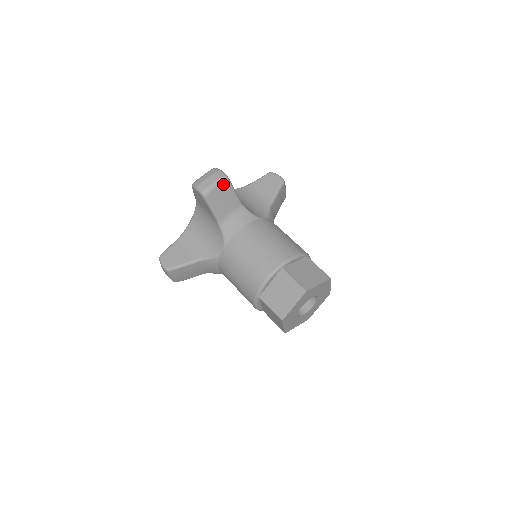
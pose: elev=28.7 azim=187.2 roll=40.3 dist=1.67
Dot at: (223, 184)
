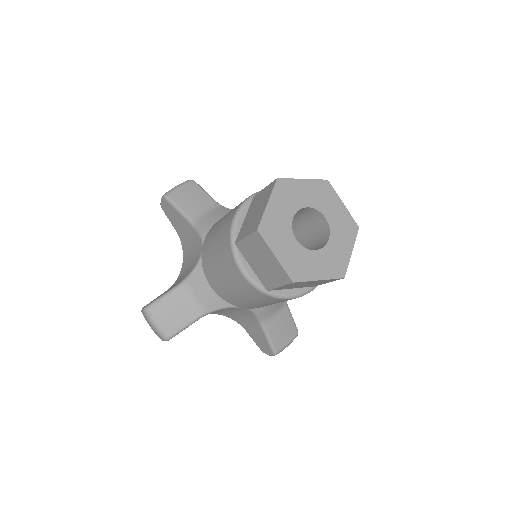
Dot at: (188, 185)
